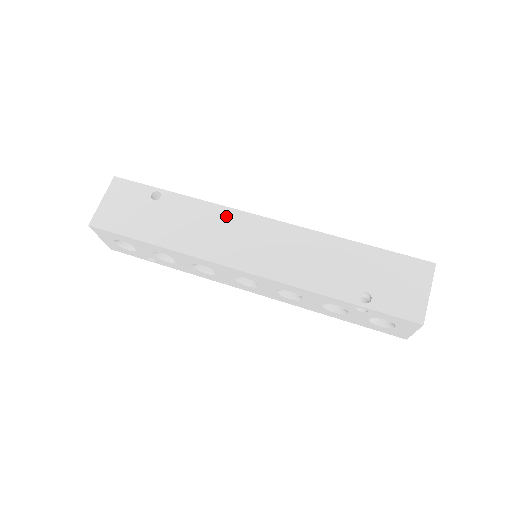
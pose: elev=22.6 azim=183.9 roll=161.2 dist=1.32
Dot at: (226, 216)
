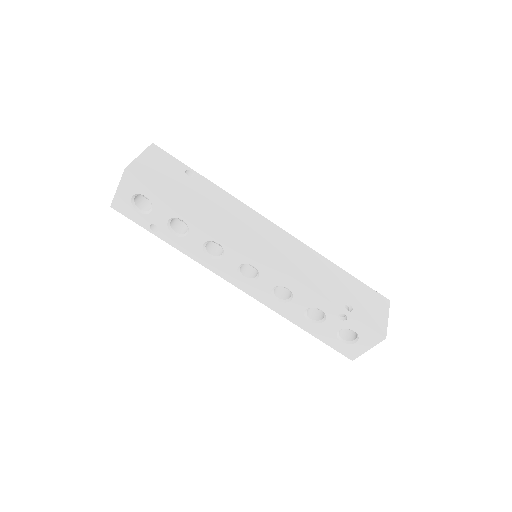
Dot at: (247, 212)
